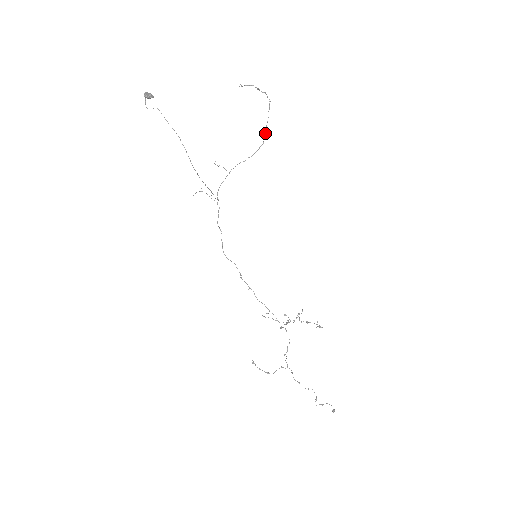
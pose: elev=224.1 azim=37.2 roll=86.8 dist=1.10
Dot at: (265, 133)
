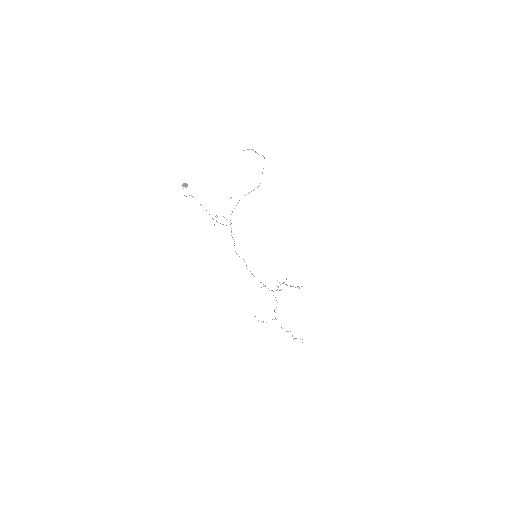
Dot at: occluded
